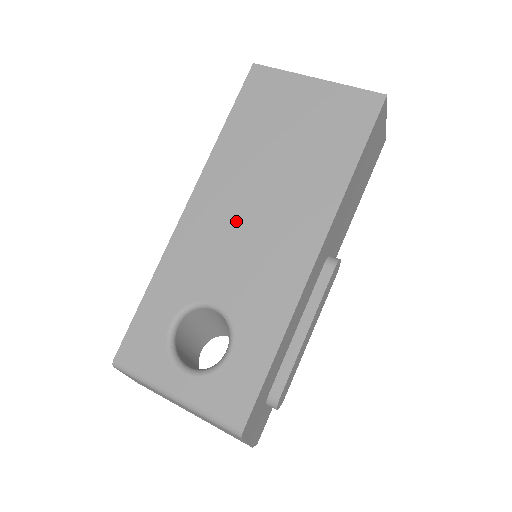
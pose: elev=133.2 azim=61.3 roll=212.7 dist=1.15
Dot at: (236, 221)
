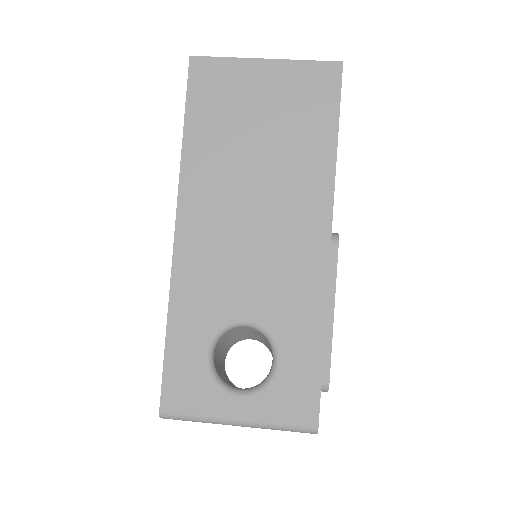
Dot at: (236, 231)
